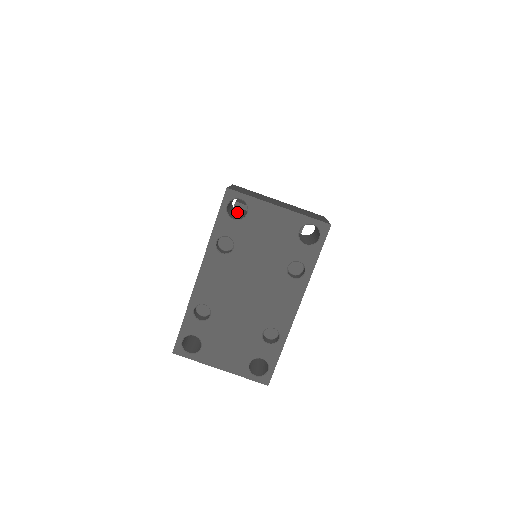
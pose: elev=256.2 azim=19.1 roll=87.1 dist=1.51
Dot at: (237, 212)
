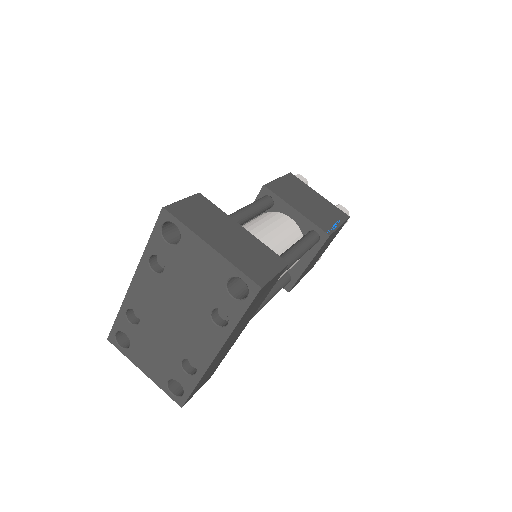
Dot at: occluded
